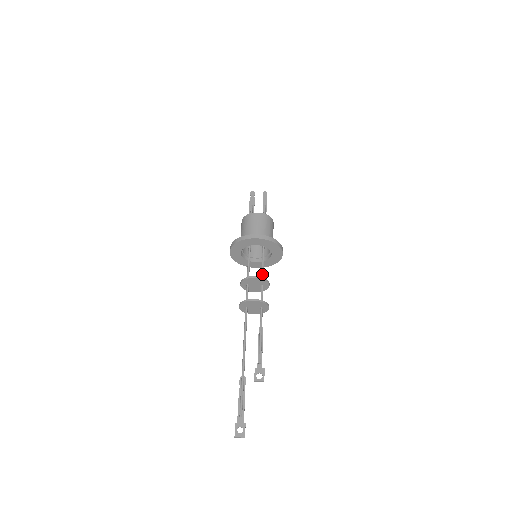
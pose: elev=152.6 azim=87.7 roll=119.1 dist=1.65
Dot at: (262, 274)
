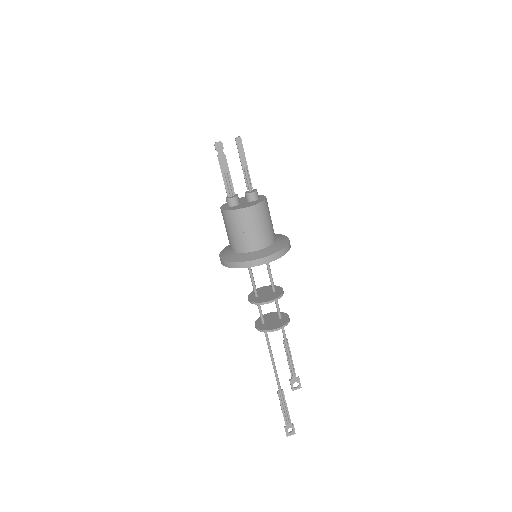
Dot at: (271, 281)
